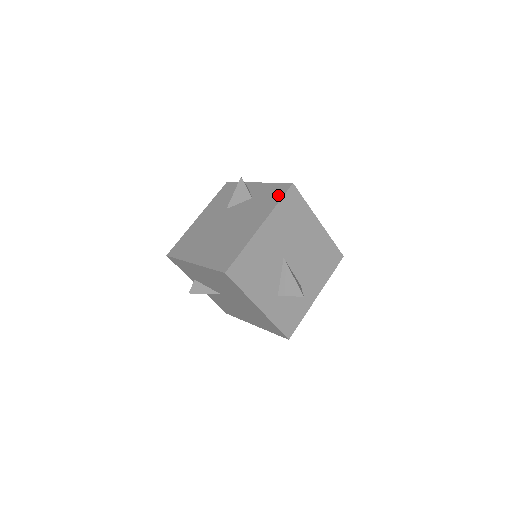
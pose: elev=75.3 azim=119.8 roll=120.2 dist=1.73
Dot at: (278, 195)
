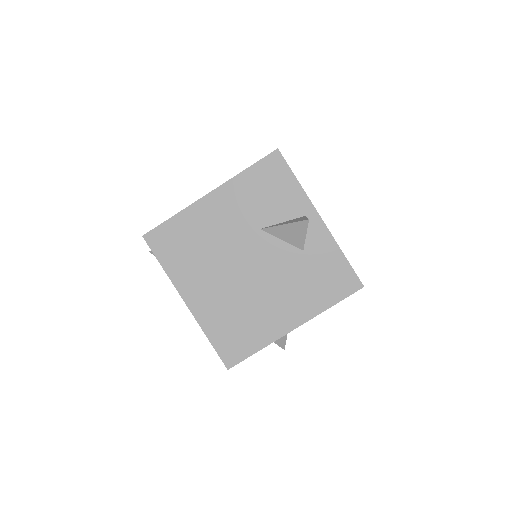
Dot at: (338, 291)
